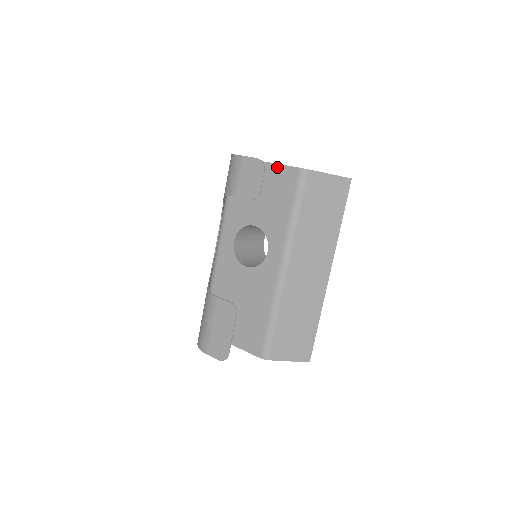
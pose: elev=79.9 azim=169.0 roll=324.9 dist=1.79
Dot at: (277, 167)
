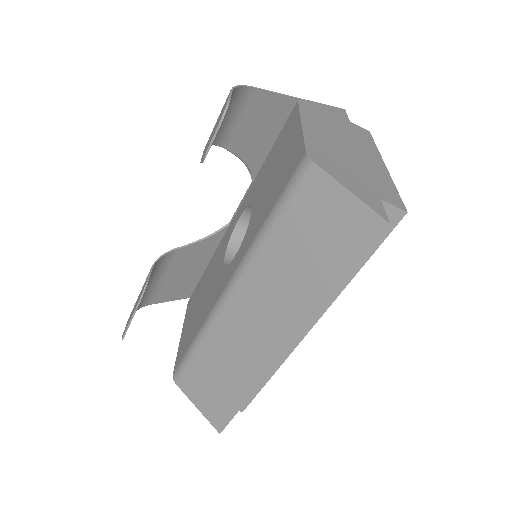
Dot at: (300, 137)
